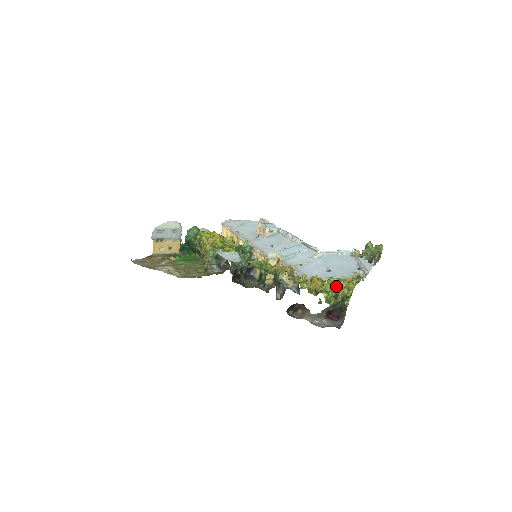
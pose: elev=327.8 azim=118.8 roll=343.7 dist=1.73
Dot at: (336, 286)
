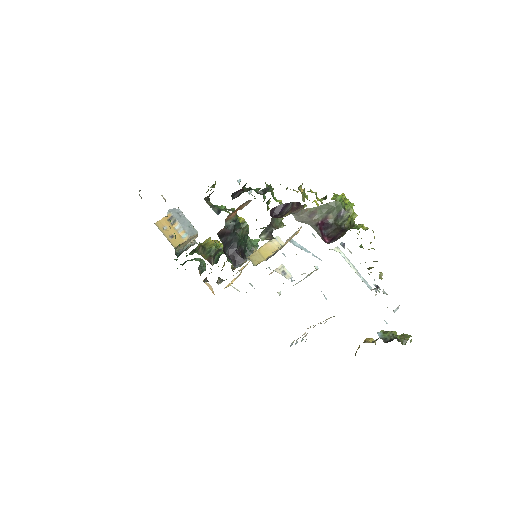
Dot at: occluded
